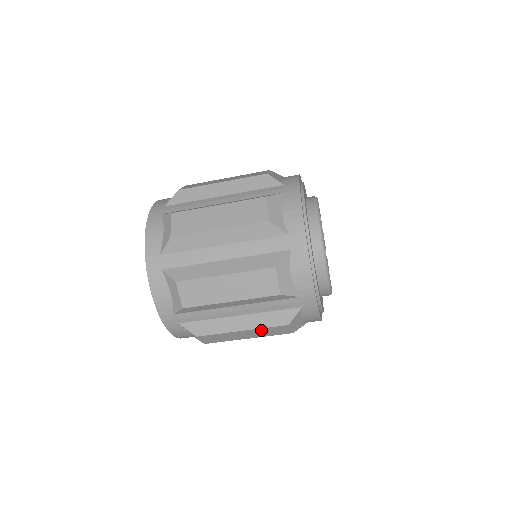
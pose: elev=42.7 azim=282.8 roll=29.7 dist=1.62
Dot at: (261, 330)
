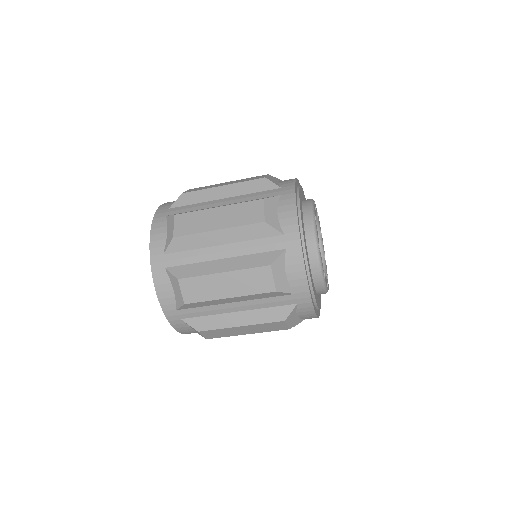
Dot at: (243, 275)
